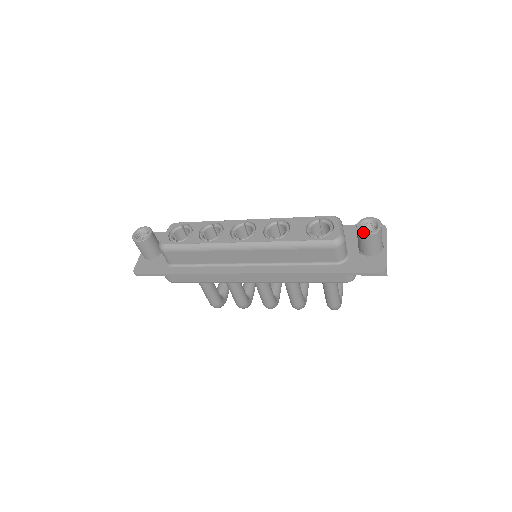
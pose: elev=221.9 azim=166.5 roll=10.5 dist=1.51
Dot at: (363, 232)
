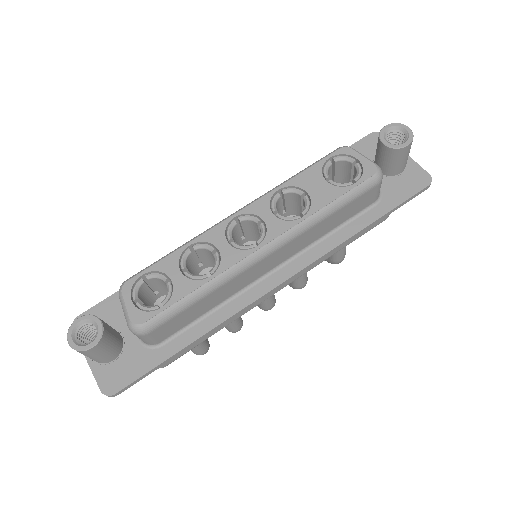
Dot at: (399, 146)
